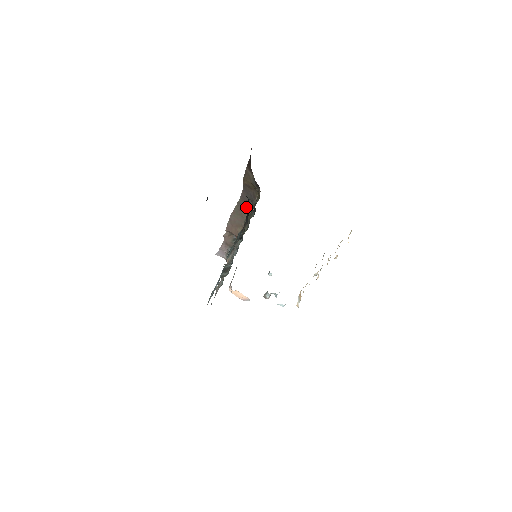
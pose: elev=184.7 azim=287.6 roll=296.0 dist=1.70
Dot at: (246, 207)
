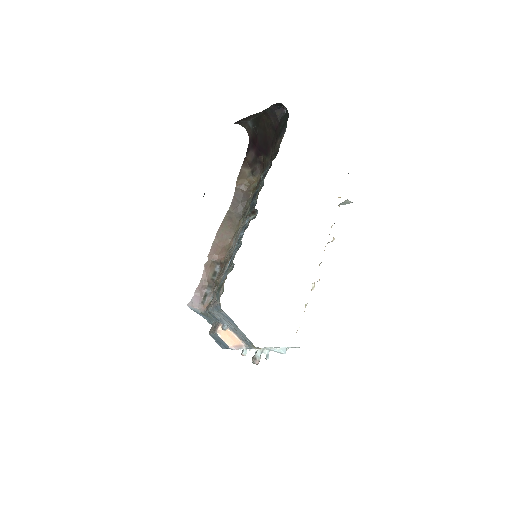
Dot at: (235, 216)
